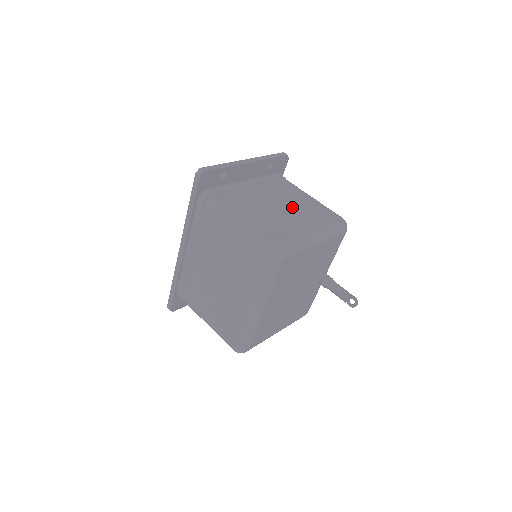
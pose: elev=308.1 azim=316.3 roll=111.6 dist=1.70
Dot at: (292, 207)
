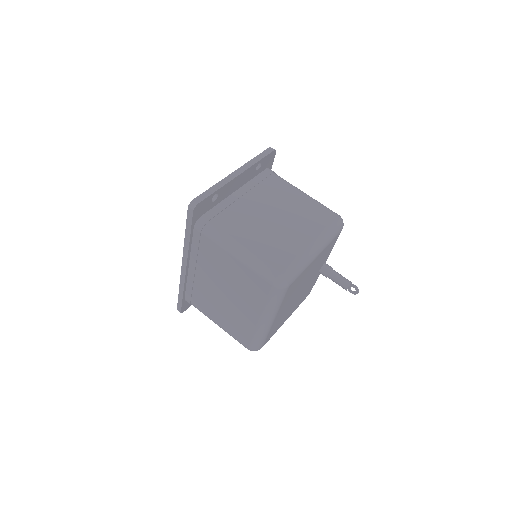
Dot at: (288, 215)
